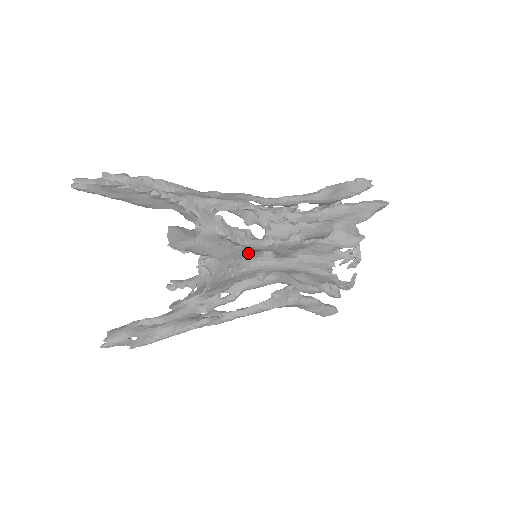
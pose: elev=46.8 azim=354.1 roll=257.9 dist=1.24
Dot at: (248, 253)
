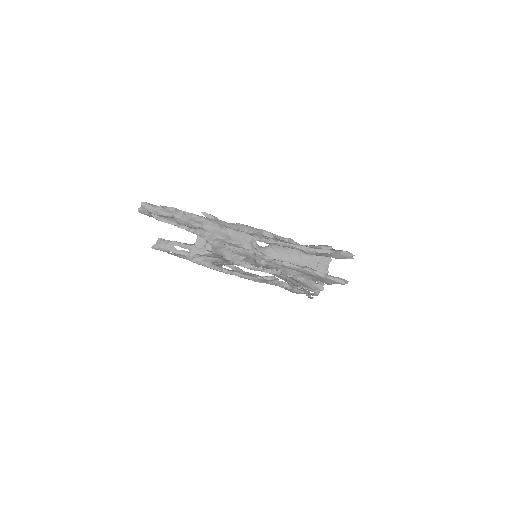
Dot at: occluded
